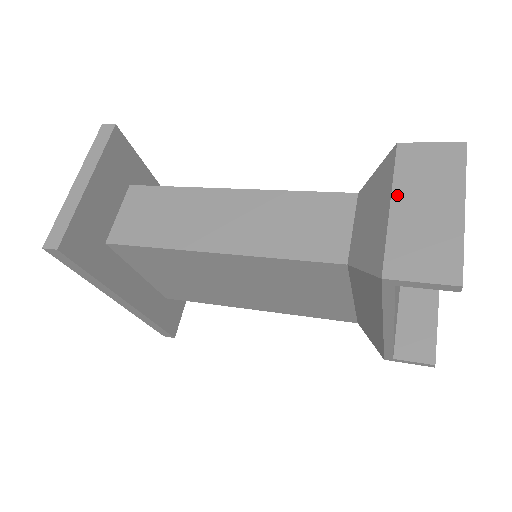
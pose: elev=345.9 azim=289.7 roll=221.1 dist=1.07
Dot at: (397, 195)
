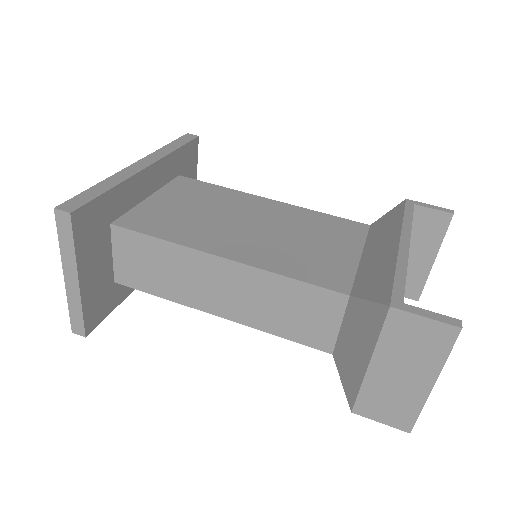
Dot at: (377, 358)
